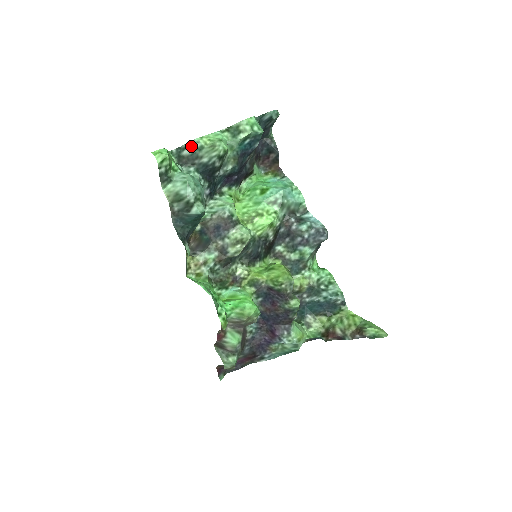
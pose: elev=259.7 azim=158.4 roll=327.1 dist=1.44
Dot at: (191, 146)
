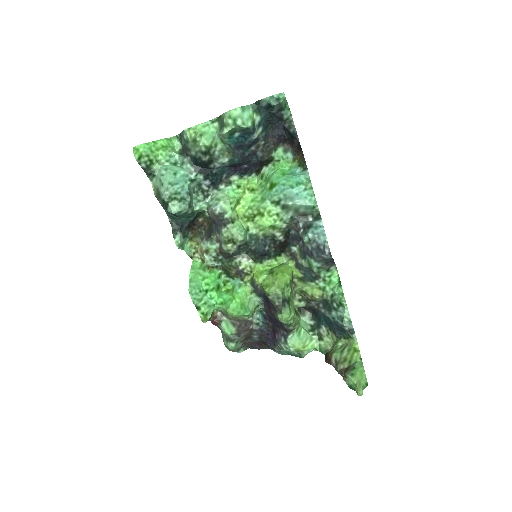
Dot at: (183, 136)
